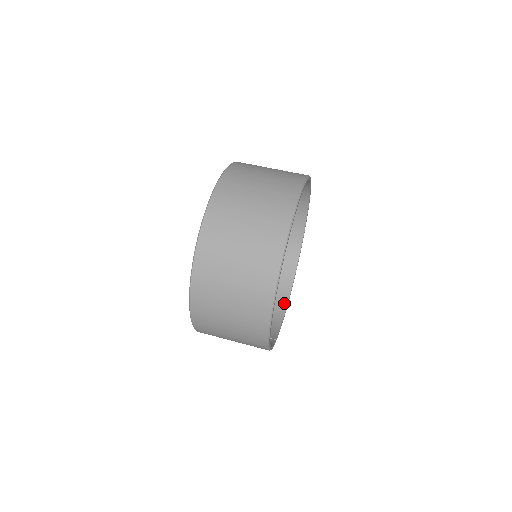
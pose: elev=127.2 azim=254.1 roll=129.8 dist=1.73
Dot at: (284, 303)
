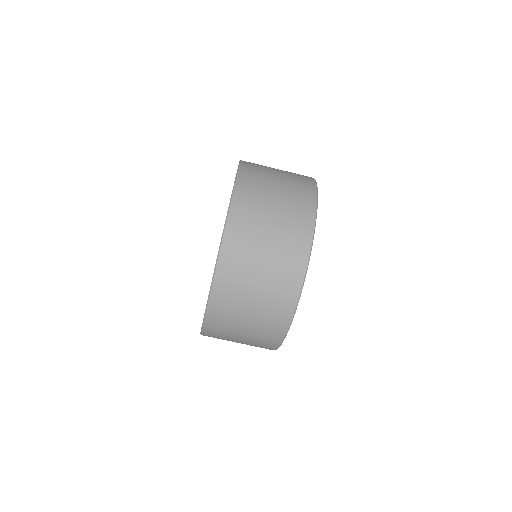
Dot at: occluded
